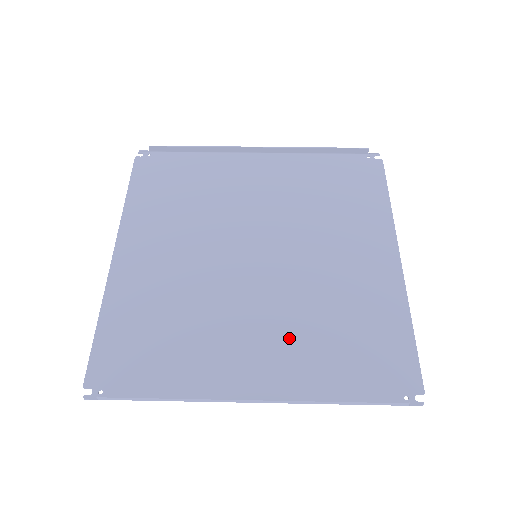
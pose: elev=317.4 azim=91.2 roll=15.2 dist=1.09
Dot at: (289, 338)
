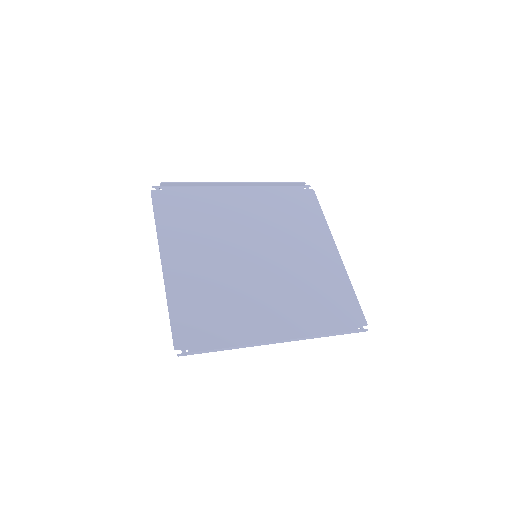
Dot at: (290, 304)
